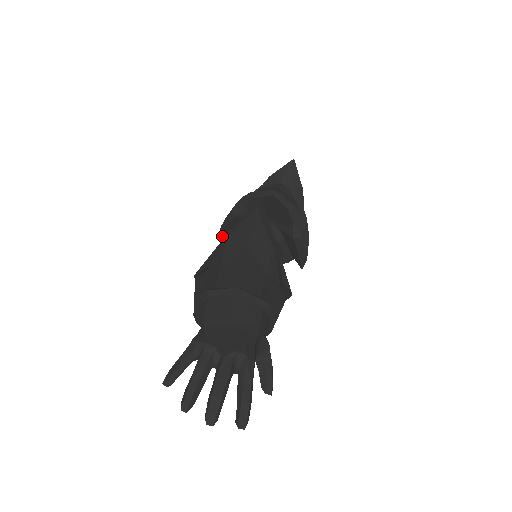
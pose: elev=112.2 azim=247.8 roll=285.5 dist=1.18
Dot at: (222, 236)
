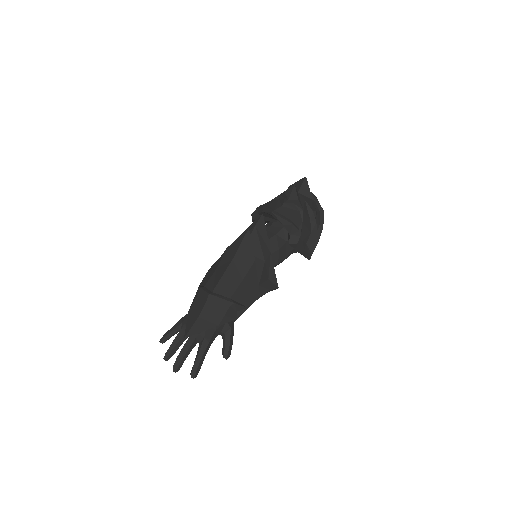
Dot at: occluded
